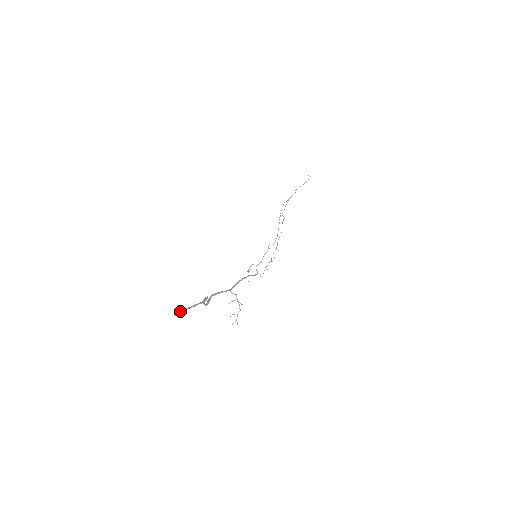
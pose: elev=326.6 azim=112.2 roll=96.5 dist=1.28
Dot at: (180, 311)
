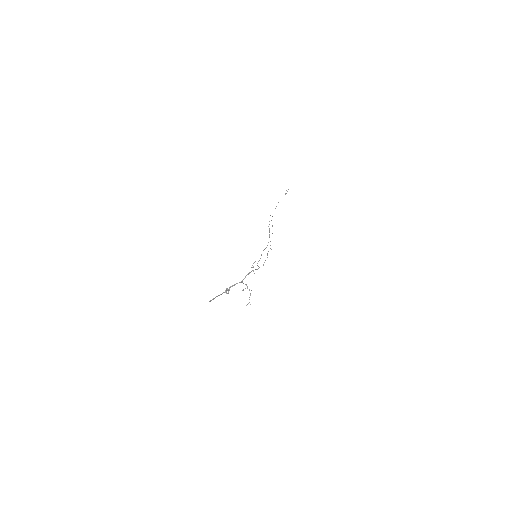
Dot at: (212, 299)
